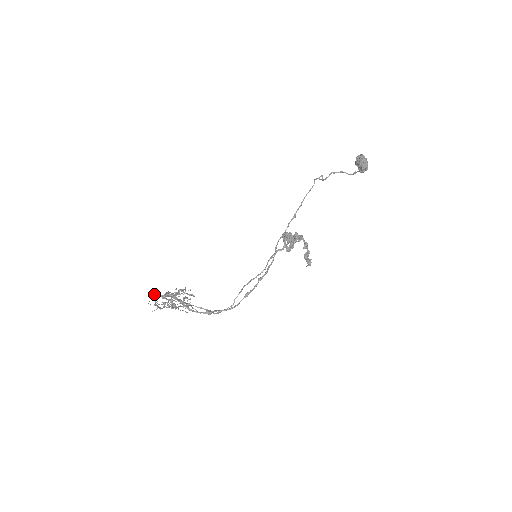
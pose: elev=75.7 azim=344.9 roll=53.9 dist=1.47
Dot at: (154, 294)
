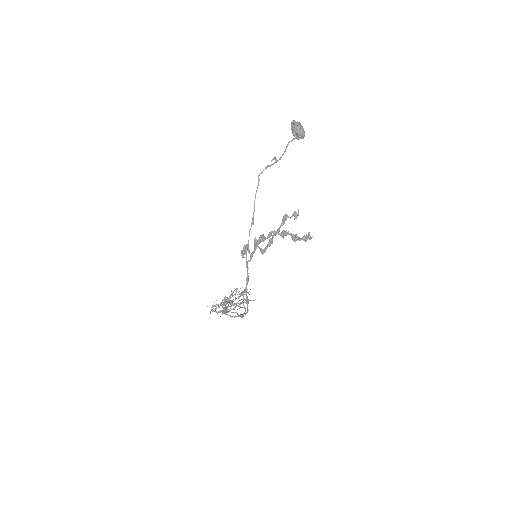
Dot at: (211, 307)
